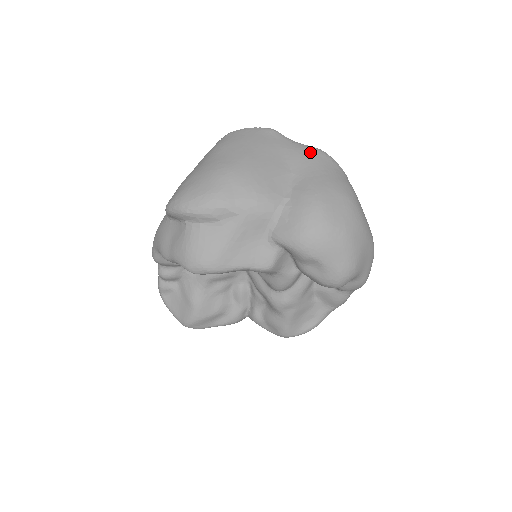
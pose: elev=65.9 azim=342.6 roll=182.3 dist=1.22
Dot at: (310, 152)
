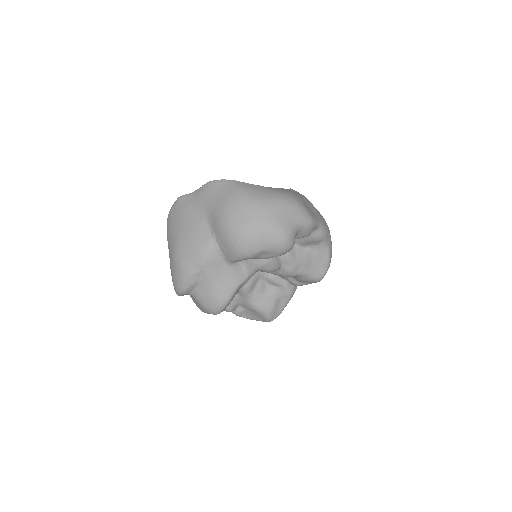
Dot at: (204, 192)
